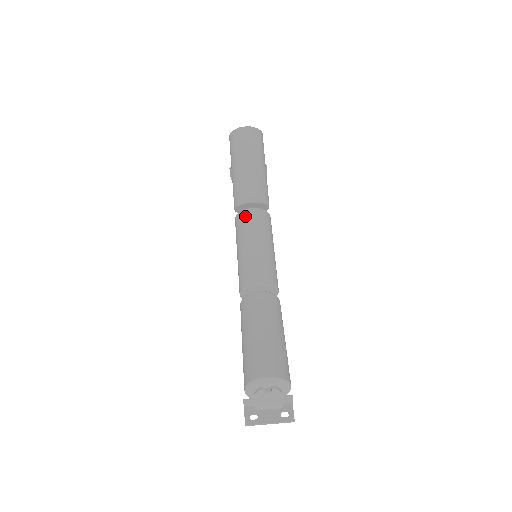
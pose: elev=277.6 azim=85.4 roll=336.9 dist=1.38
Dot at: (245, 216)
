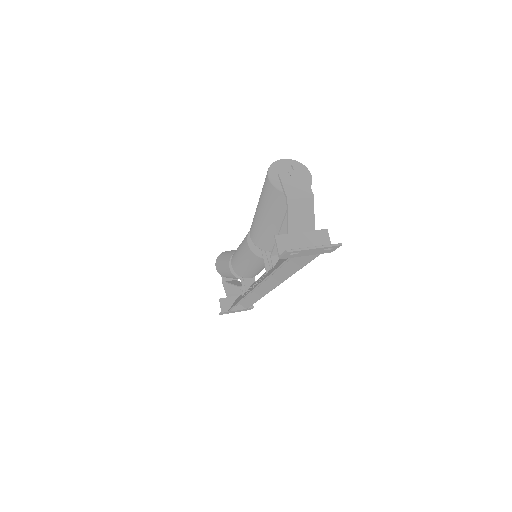
Dot at: occluded
